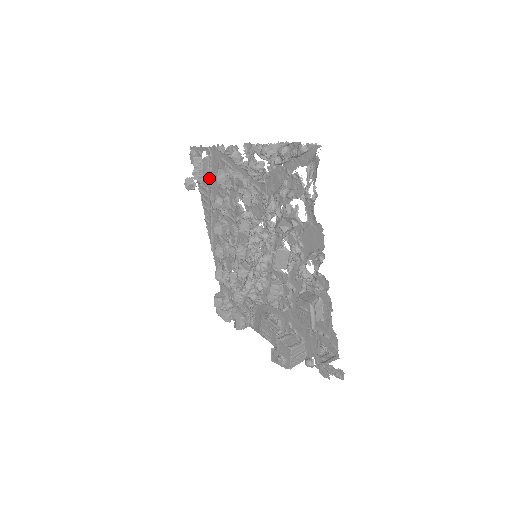
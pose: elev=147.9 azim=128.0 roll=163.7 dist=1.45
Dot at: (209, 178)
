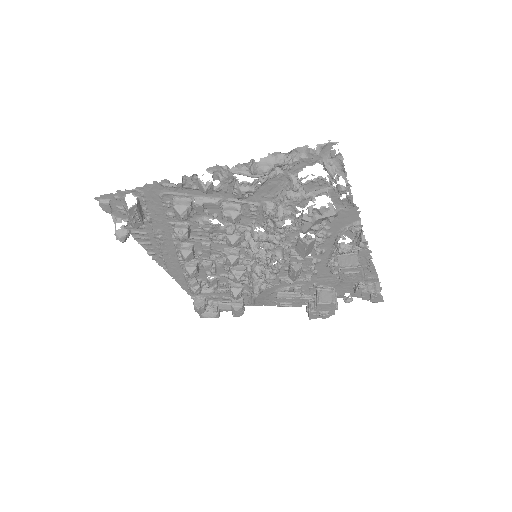
Dot at: (145, 216)
